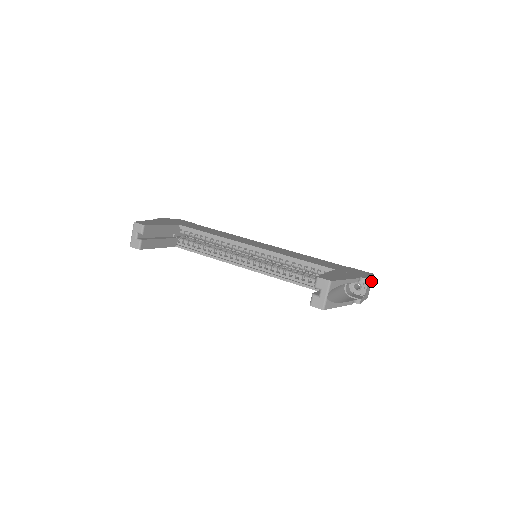
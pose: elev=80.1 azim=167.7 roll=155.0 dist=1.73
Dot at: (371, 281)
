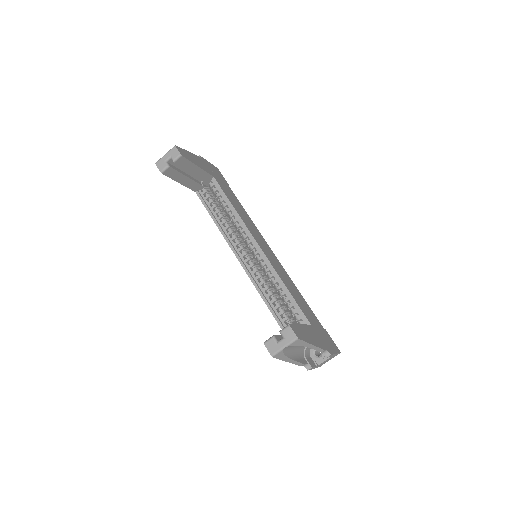
Dot at: (334, 356)
